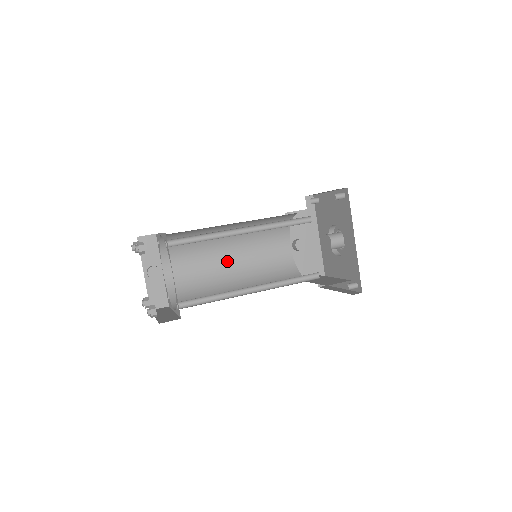
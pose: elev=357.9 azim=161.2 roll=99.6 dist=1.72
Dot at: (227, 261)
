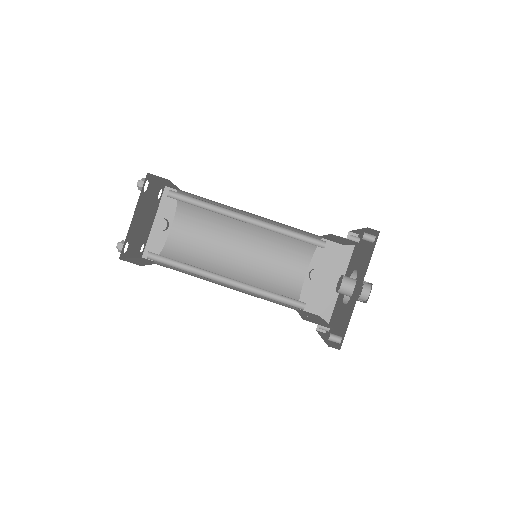
Dot at: (235, 251)
